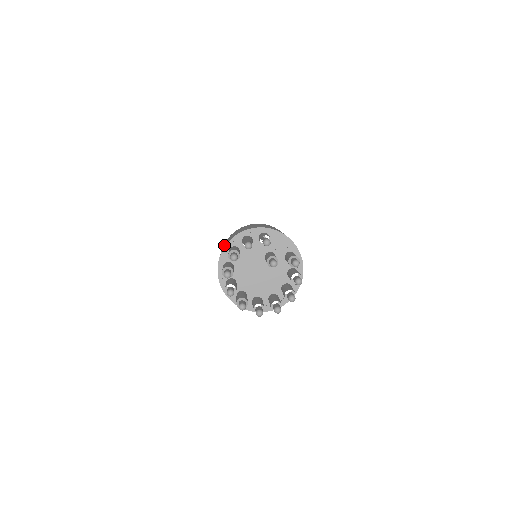
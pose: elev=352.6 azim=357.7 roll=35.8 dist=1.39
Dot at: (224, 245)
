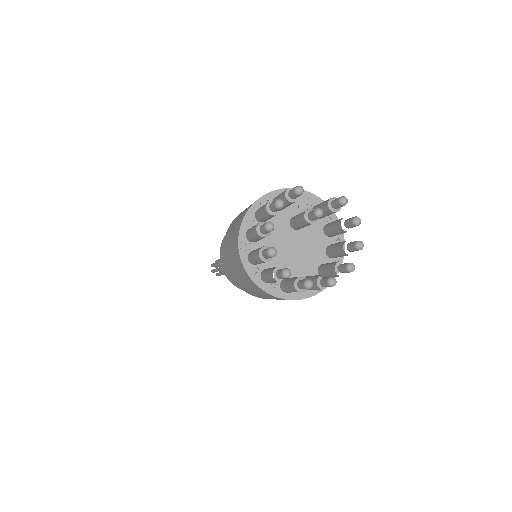
Dot at: (231, 240)
